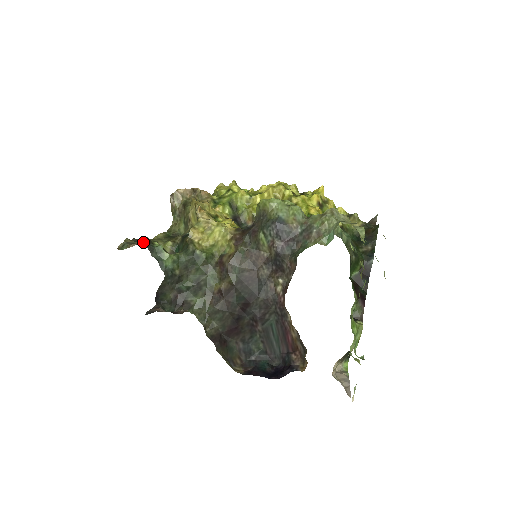
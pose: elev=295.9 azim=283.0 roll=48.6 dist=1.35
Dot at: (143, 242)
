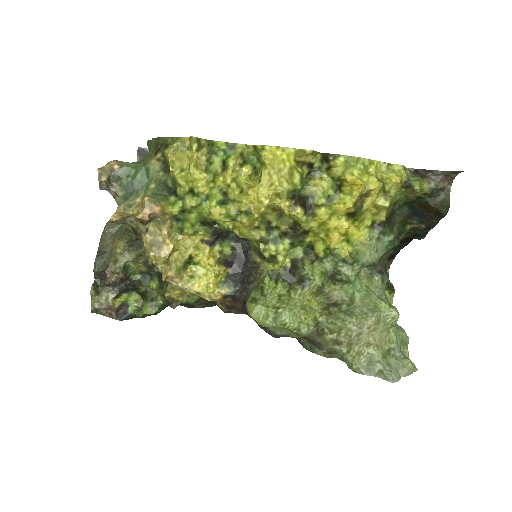
Dot at: (118, 318)
